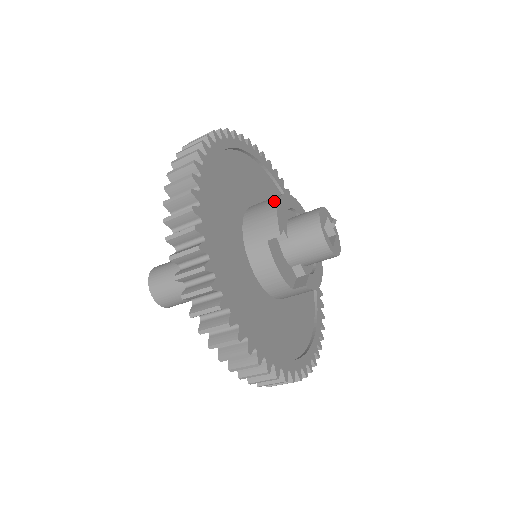
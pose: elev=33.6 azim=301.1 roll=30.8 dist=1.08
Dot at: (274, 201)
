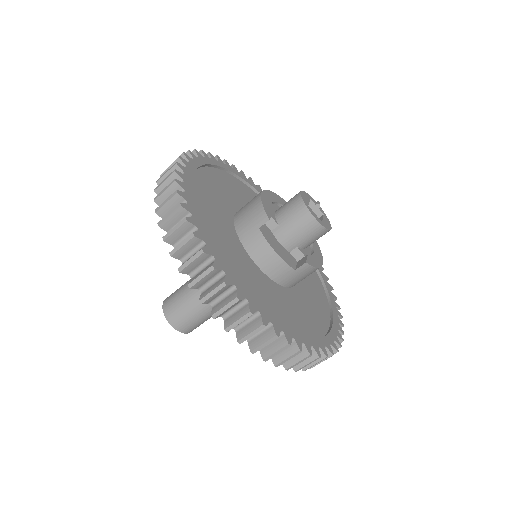
Dot at: (257, 196)
